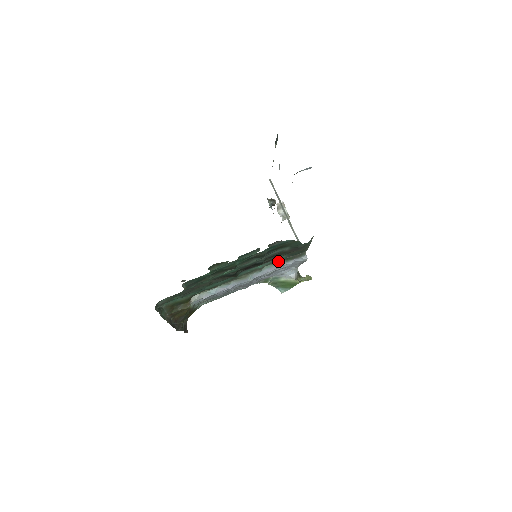
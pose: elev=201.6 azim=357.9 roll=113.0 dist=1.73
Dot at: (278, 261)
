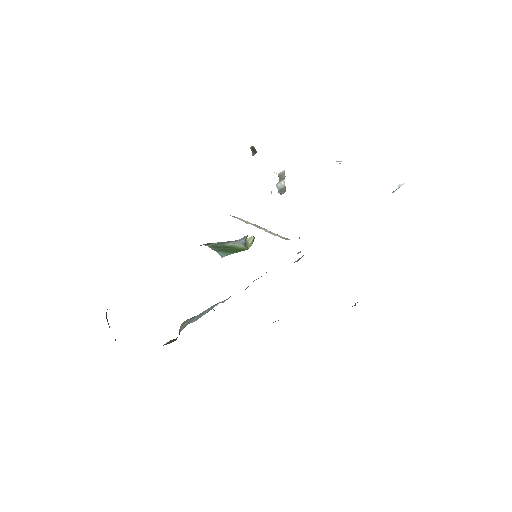
Dot at: occluded
